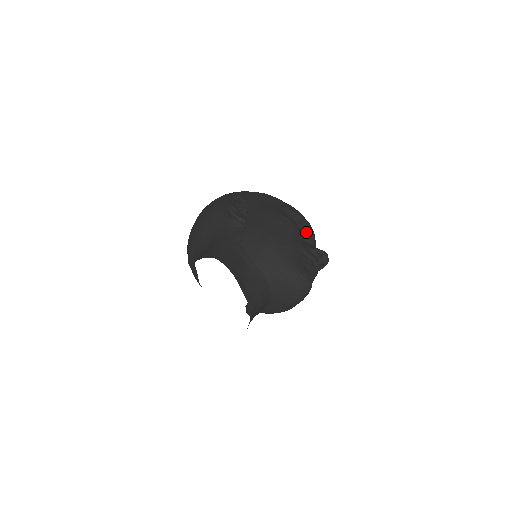
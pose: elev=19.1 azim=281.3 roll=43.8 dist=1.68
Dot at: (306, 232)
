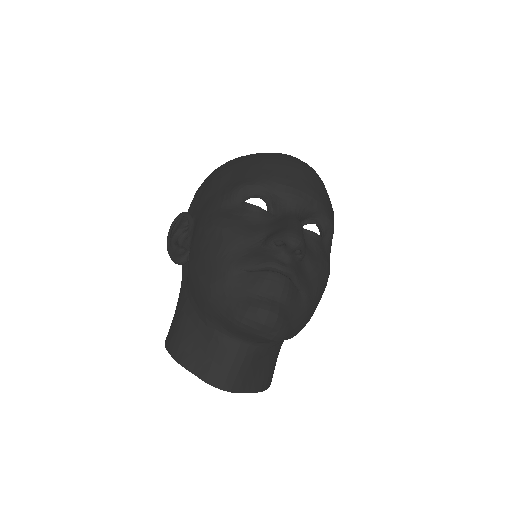
Dot at: (271, 199)
